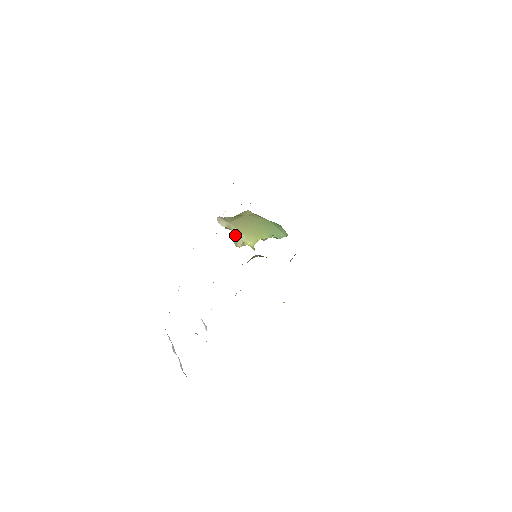
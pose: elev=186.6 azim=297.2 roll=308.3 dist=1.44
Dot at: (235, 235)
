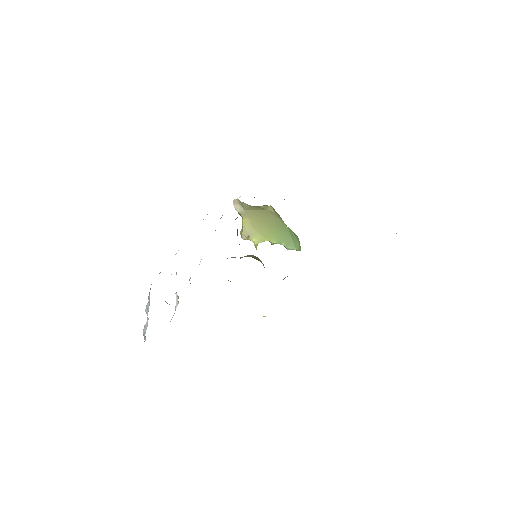
Dot at: (244, 225)
